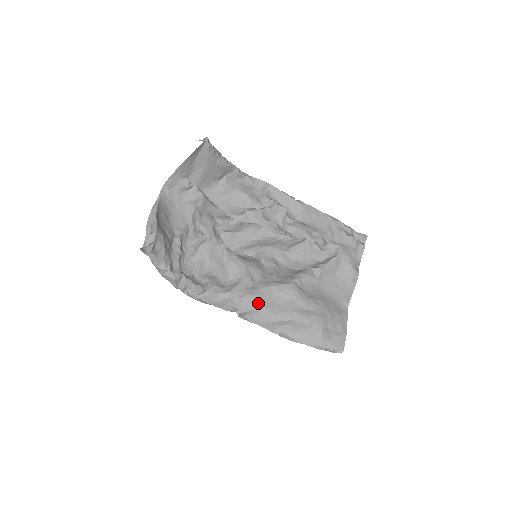
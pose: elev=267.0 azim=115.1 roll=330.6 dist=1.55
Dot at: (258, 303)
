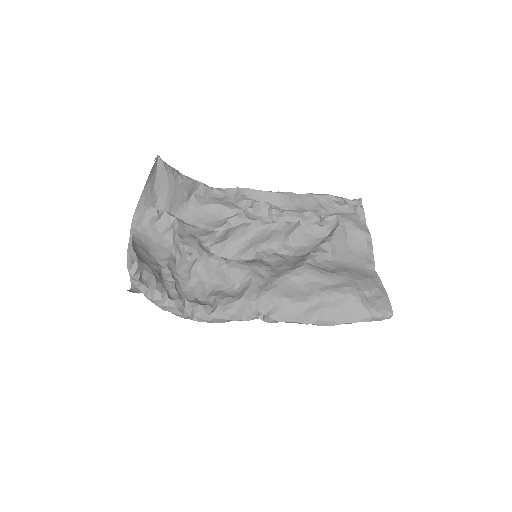
Dot at: (278, 297)
